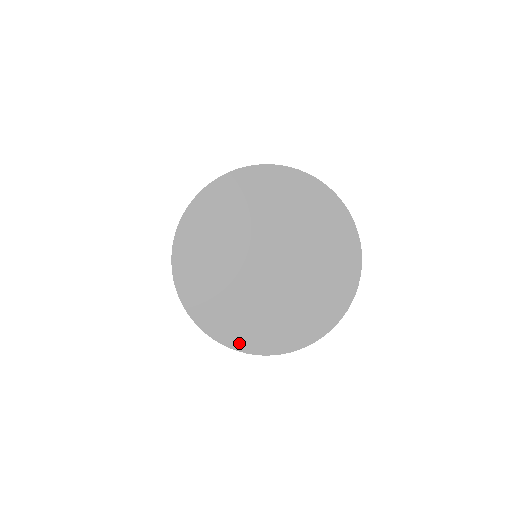
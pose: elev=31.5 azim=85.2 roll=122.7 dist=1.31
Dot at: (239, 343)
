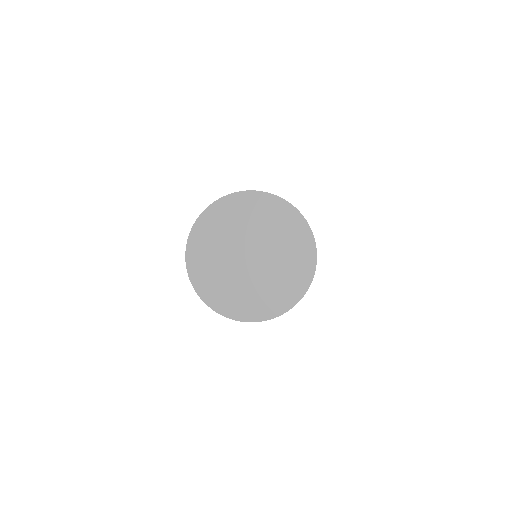
Dot at: (280, 309)
